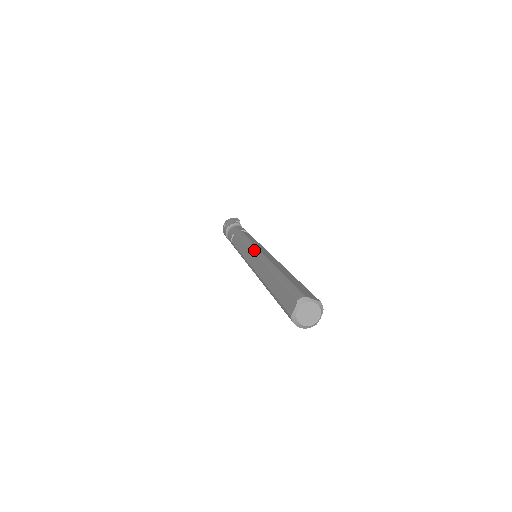
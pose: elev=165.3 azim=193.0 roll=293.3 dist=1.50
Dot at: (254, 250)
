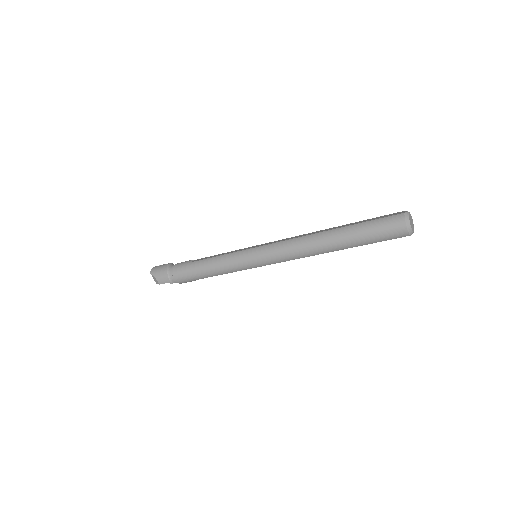
Dot at: occluded
